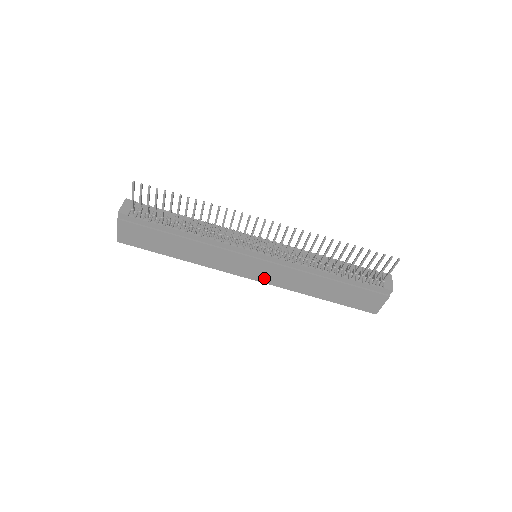
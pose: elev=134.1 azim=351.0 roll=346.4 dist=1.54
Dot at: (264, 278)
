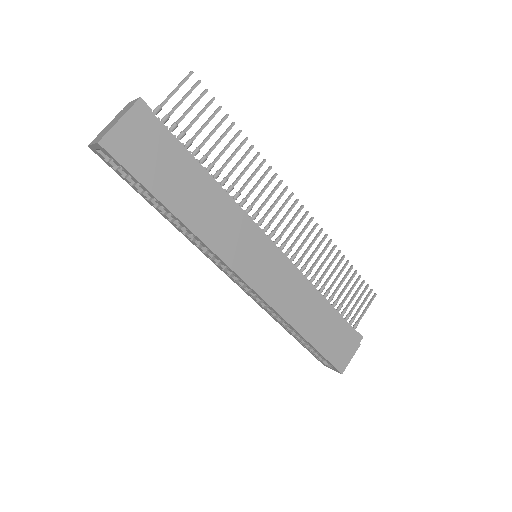
Dot at: (263, 286)
